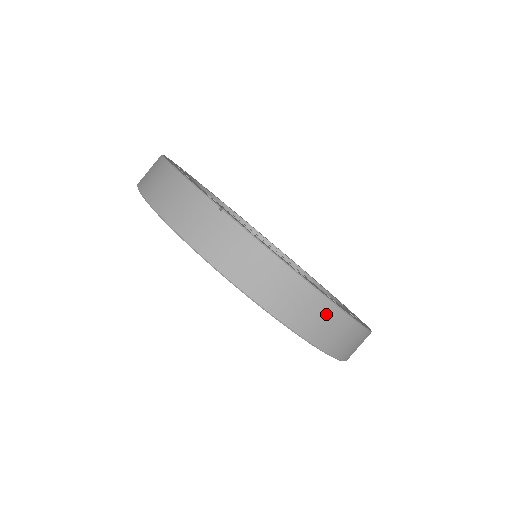
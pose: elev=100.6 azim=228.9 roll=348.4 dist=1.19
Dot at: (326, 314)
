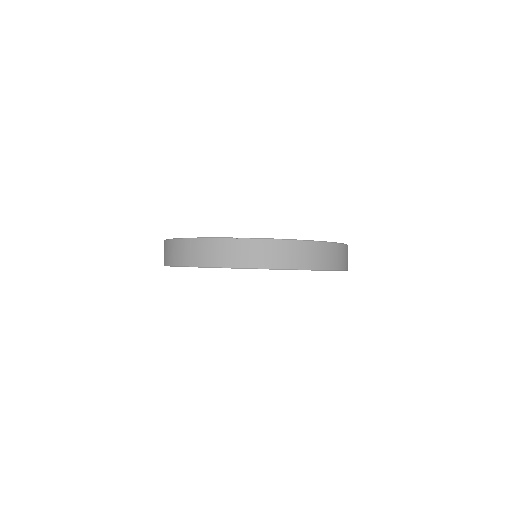
Dot at: (324, 250)
